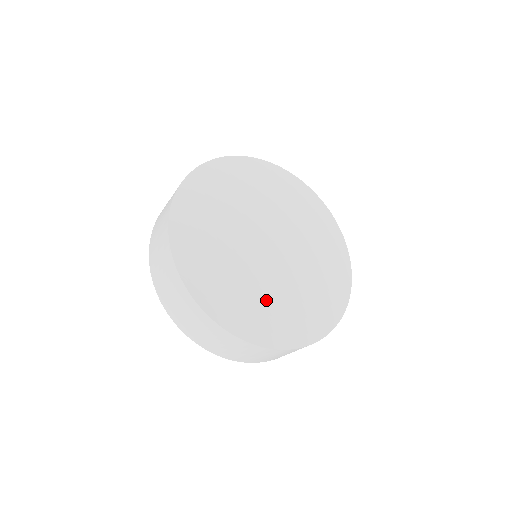
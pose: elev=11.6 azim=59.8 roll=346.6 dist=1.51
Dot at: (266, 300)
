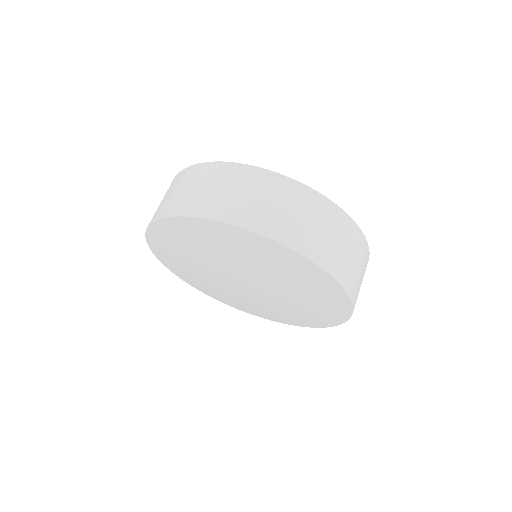
Dot at: (250, 306)
